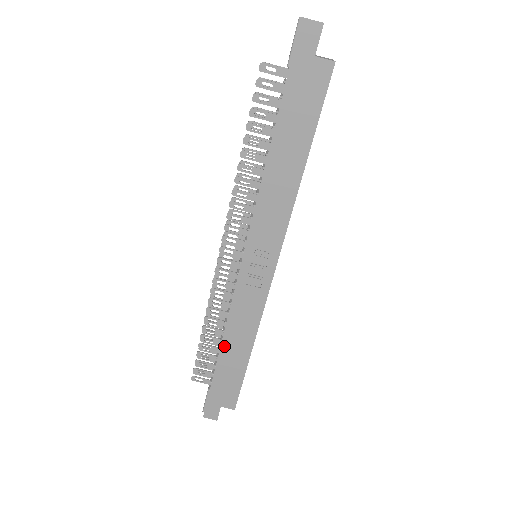
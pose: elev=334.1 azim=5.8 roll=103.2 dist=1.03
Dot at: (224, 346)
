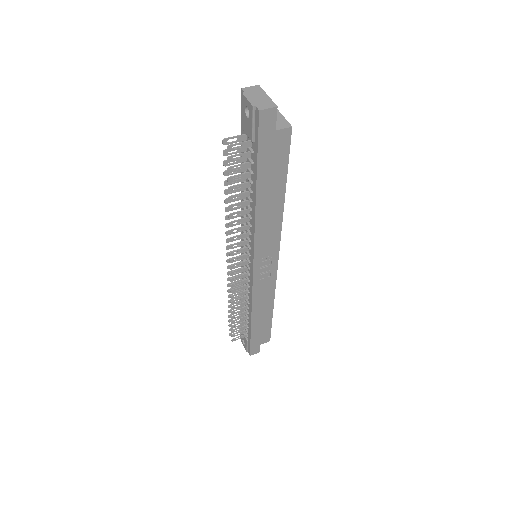
Dot at: (254, 317)
